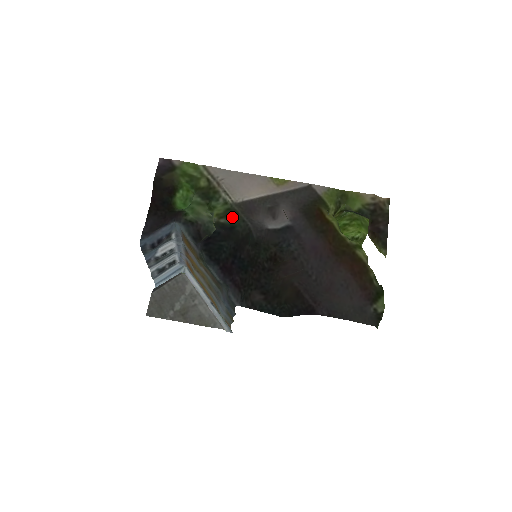
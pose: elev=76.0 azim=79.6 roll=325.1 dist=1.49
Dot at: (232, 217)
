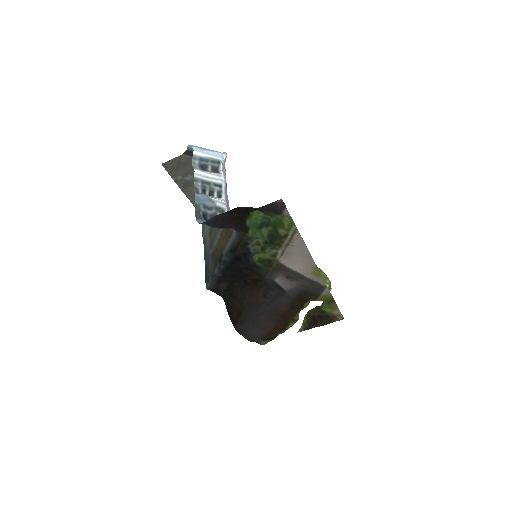
Dot at: (265, 265)
